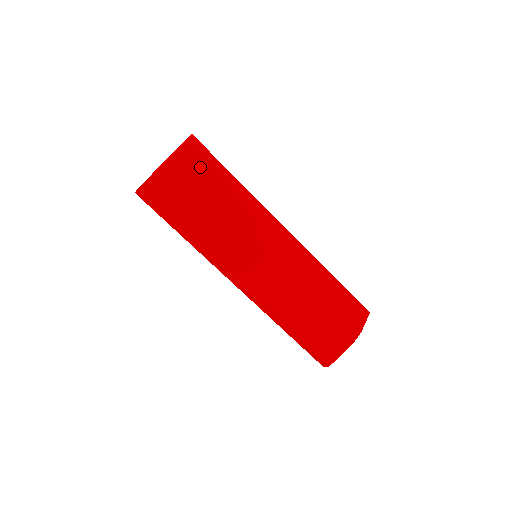
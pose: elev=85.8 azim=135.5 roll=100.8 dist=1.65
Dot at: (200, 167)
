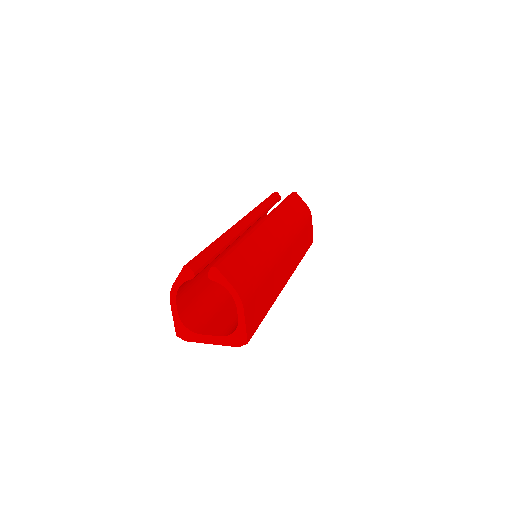
Dot at: (244, 274)
